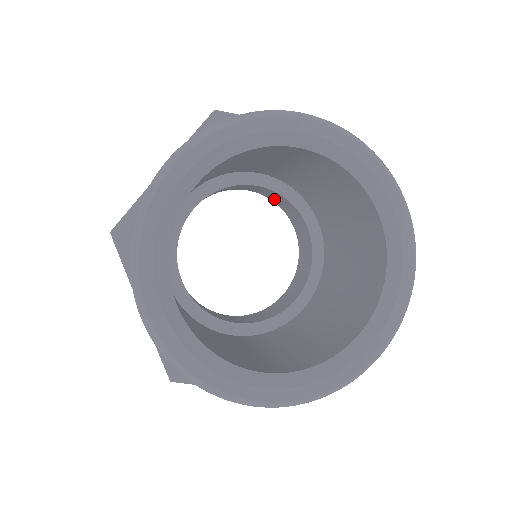
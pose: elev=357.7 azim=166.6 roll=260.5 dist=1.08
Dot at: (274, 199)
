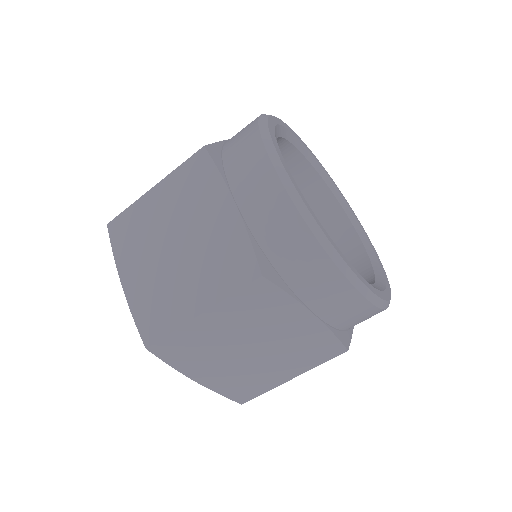
Dot at: occluded
